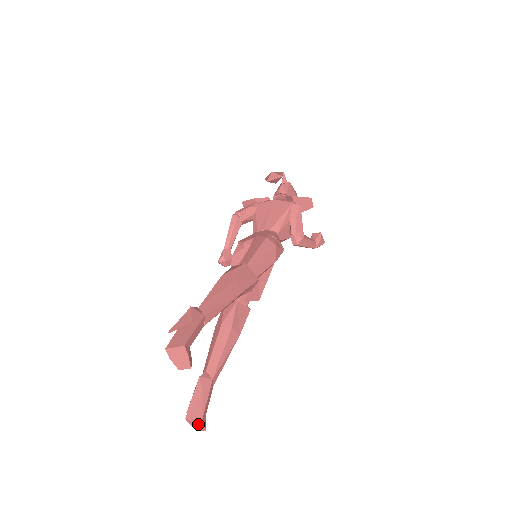
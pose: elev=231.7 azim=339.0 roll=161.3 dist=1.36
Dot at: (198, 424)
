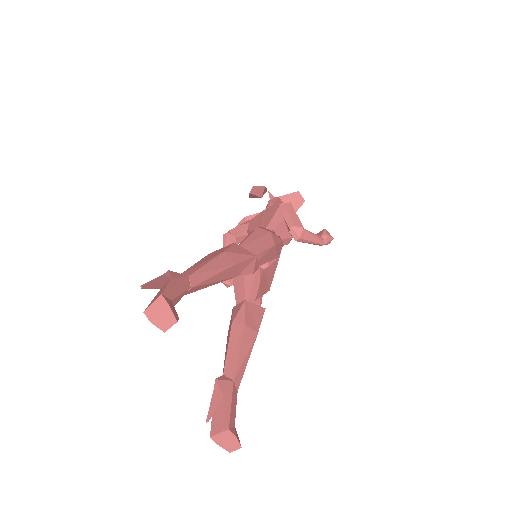
Dot at: (227, 438)
